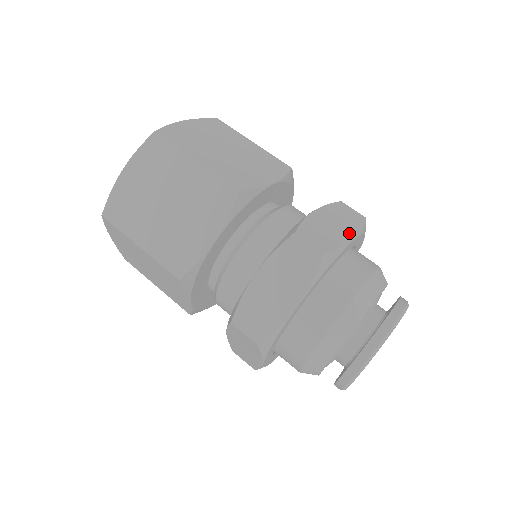
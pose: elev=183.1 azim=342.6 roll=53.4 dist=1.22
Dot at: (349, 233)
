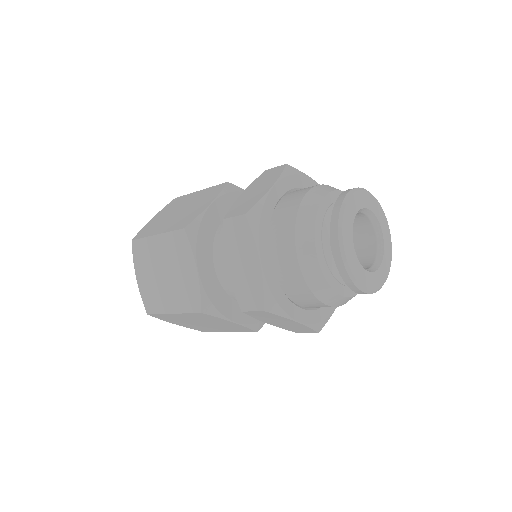
Dot at: occluded
